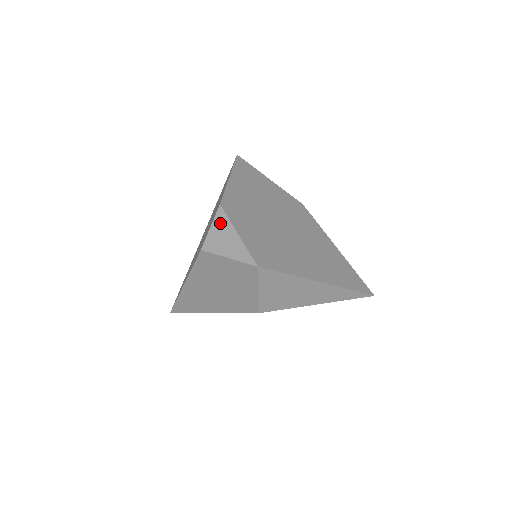
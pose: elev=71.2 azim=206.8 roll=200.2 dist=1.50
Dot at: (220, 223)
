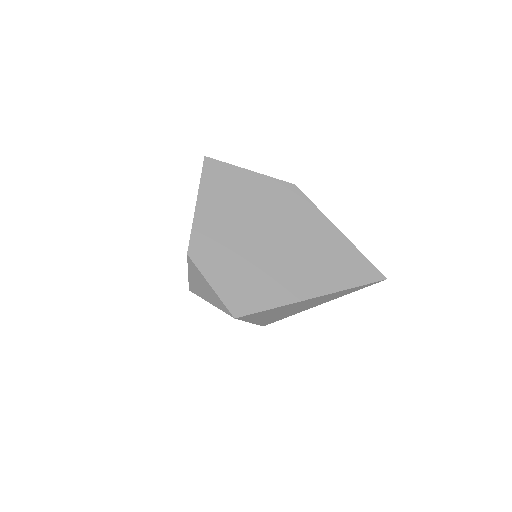
Dot at: (193, 272)
